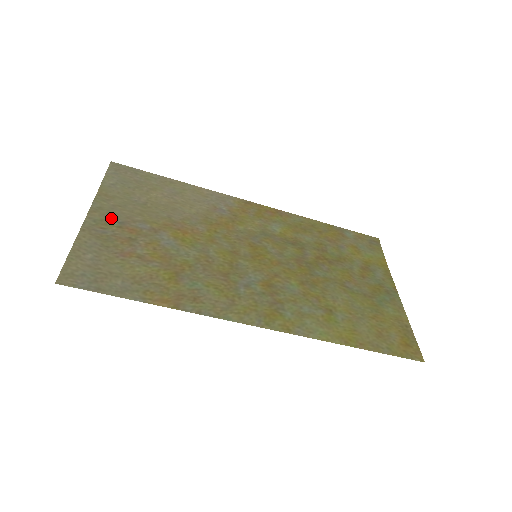
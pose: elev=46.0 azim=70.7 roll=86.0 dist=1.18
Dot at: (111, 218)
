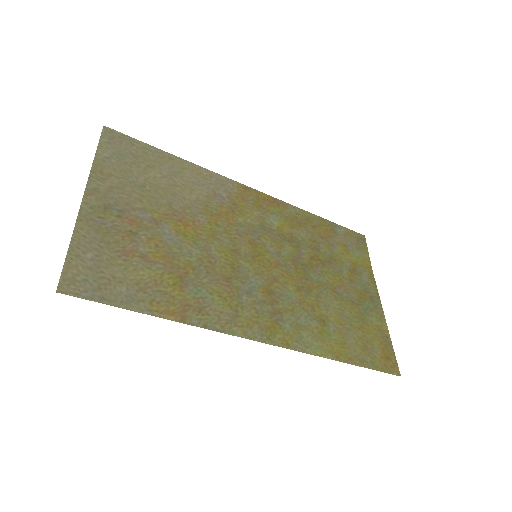
Dot at: (109, 204)
